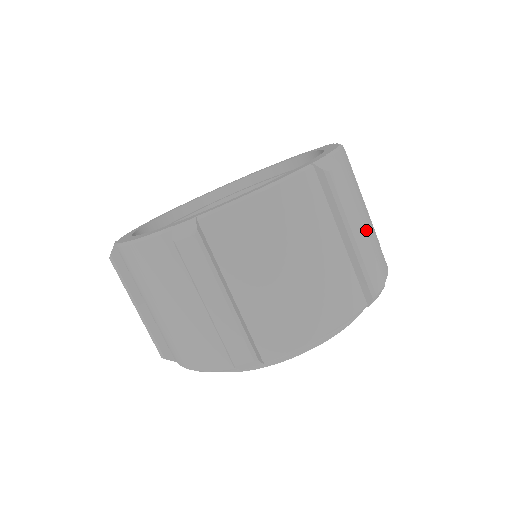
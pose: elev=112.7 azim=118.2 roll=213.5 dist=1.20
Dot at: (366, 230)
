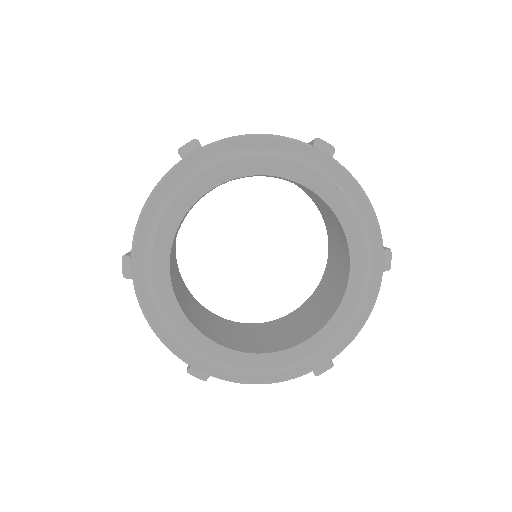
Dot at: occluded
